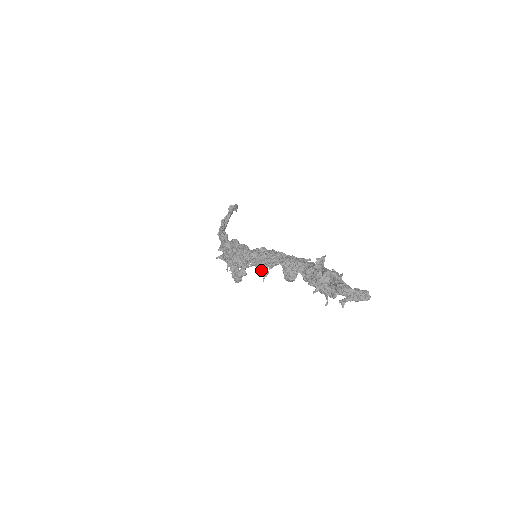
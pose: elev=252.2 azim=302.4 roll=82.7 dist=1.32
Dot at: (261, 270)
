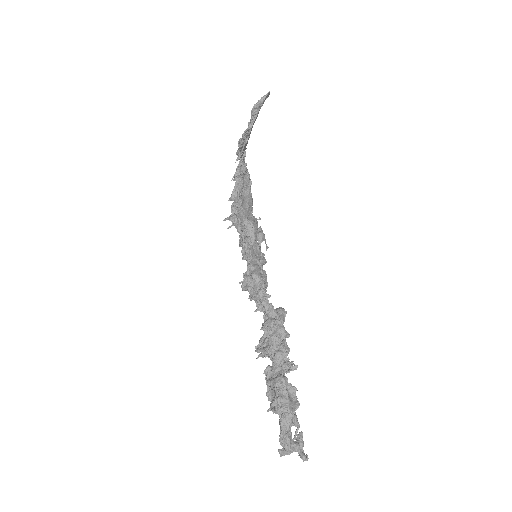
Dot at: occluded
